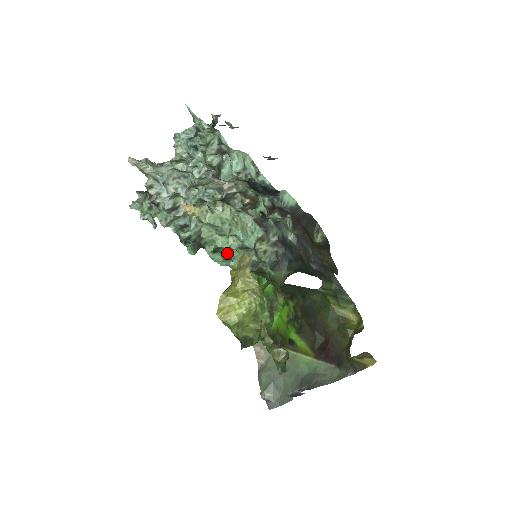
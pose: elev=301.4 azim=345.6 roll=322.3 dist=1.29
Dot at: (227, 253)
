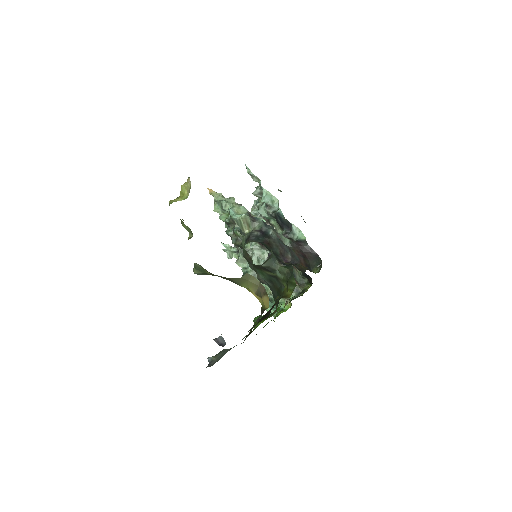
Dot at: (227, 230)
